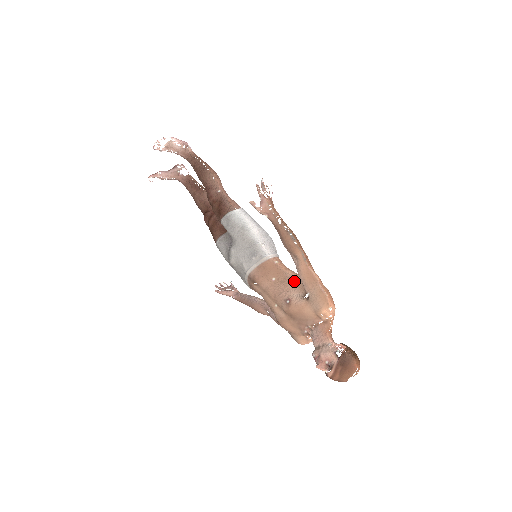
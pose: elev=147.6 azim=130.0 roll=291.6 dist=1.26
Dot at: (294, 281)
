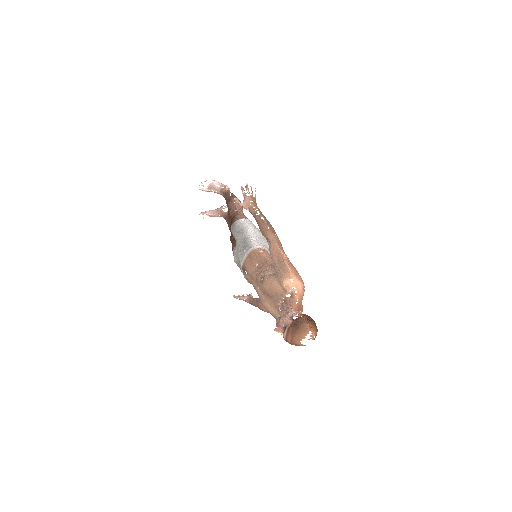
Dot at: (271, 264)
